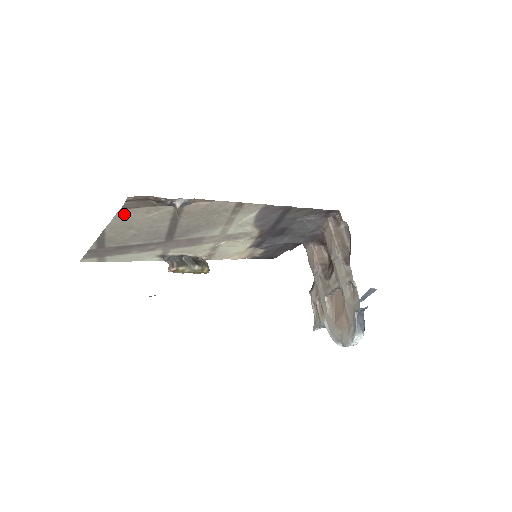
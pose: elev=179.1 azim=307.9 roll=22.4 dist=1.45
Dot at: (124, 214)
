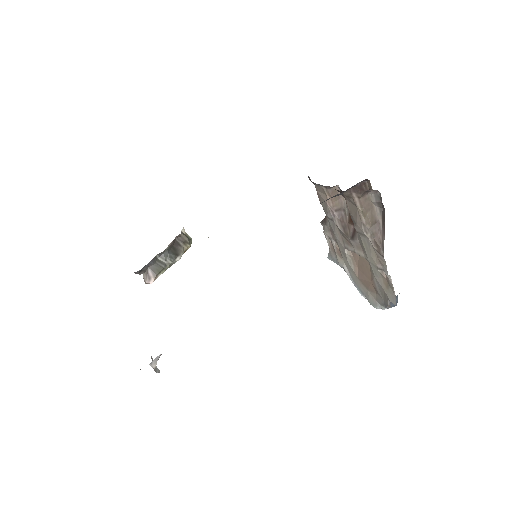
Dot at: occluded
